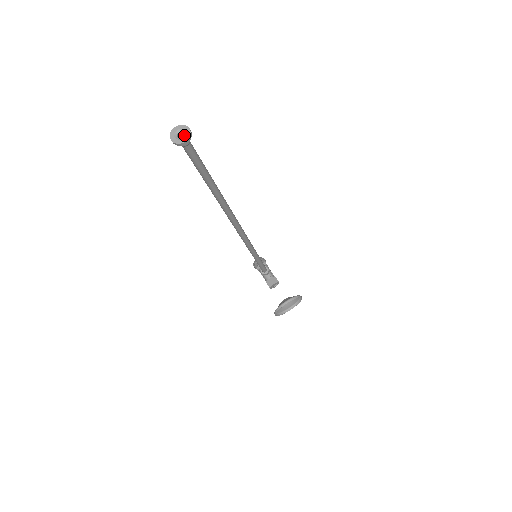
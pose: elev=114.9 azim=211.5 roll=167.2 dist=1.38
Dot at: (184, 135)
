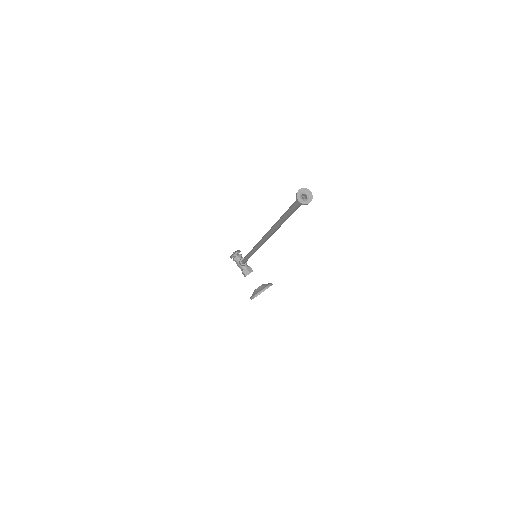
Dot at: (307, 197)
